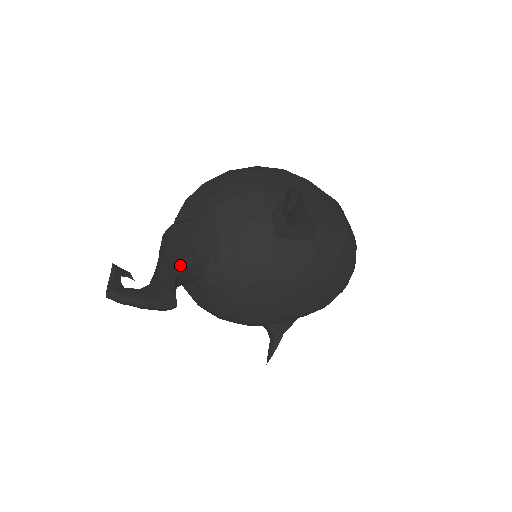
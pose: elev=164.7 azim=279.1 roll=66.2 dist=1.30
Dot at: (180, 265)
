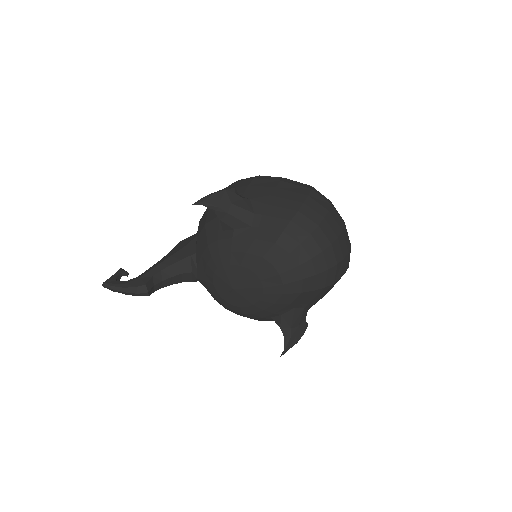
Dot at: (164, 265)
